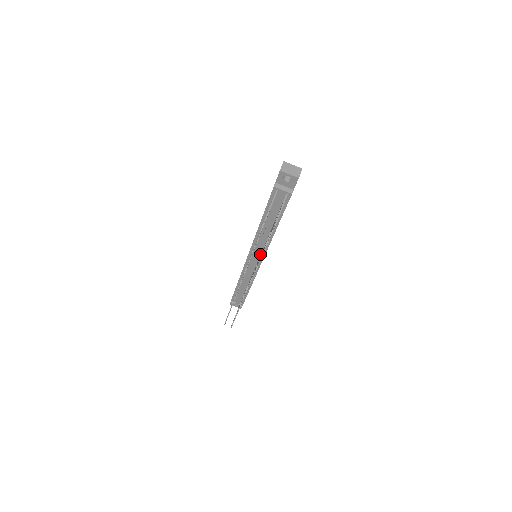
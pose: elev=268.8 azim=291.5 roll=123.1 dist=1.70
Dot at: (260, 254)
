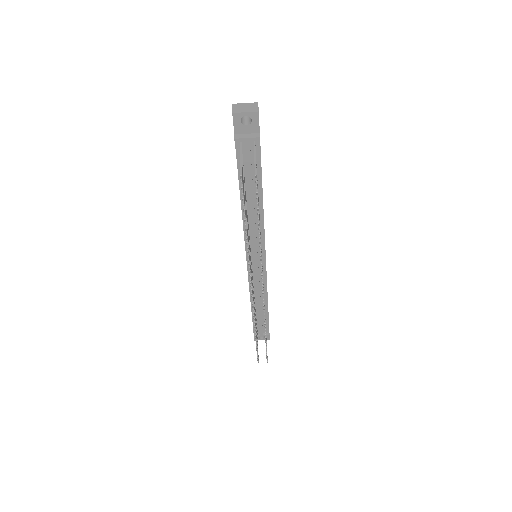
Dot at: (259, 249)
